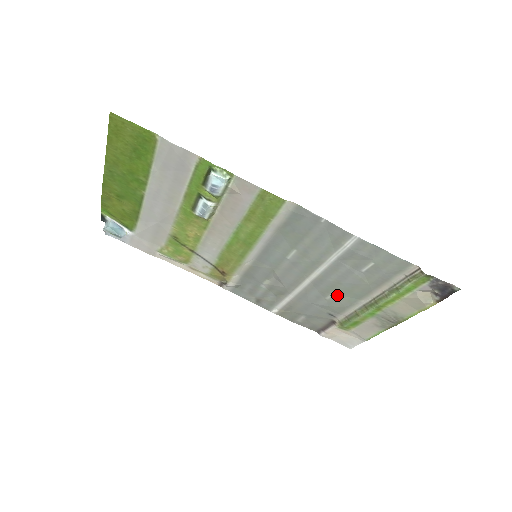
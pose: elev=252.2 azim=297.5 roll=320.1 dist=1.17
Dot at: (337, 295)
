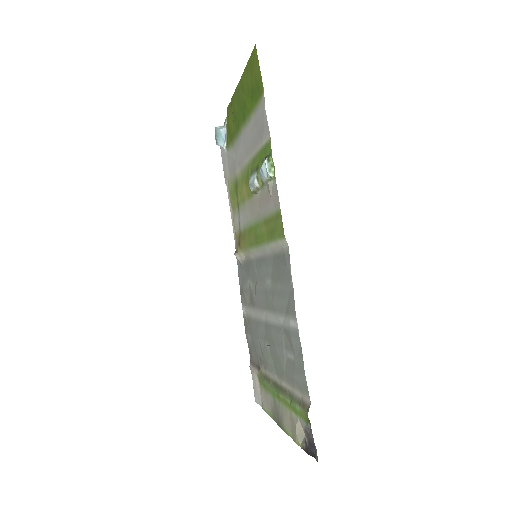
Dot at: (270, 351)
